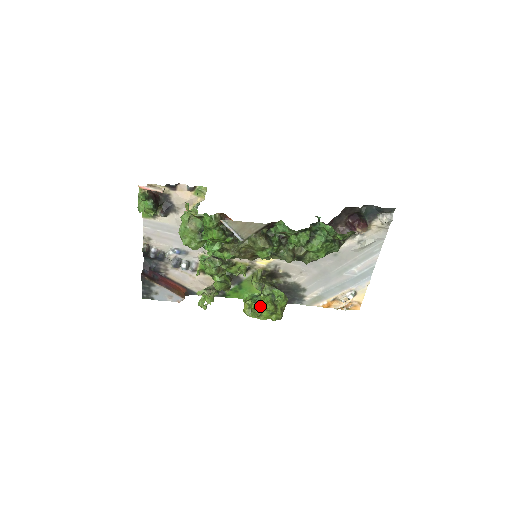
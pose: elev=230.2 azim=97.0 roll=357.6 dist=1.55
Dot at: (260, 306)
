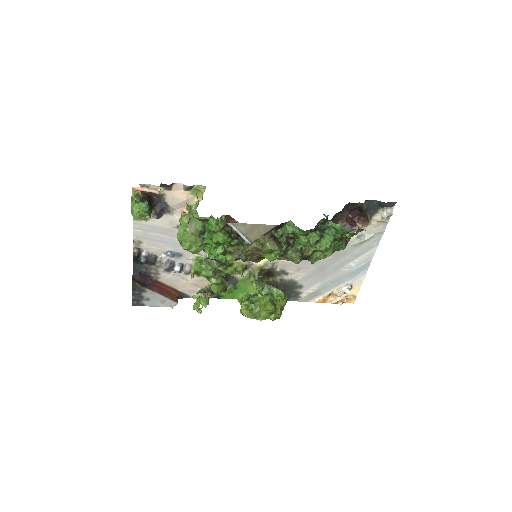
Dot at: (258, 306)
